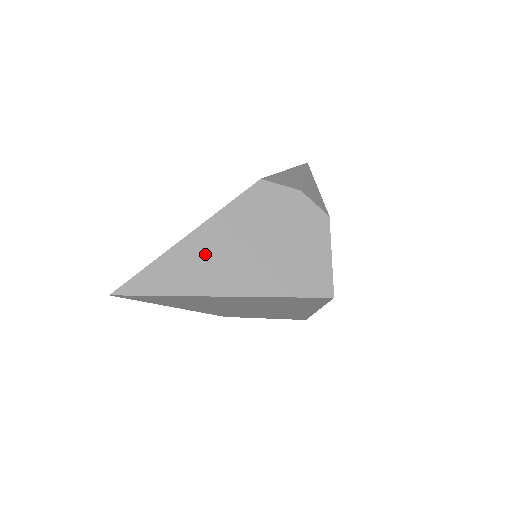
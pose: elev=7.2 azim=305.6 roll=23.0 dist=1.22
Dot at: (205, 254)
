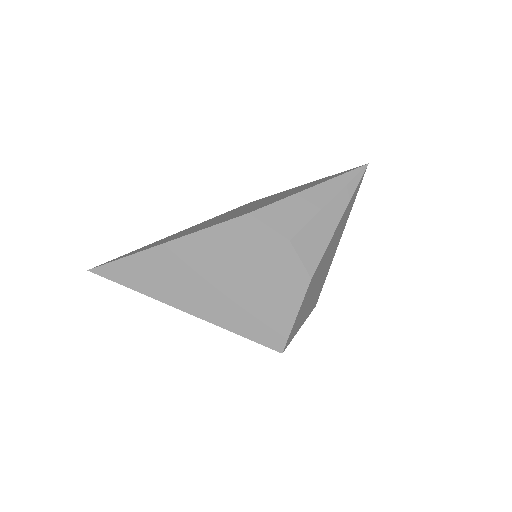
Dot at: (171, 267)
